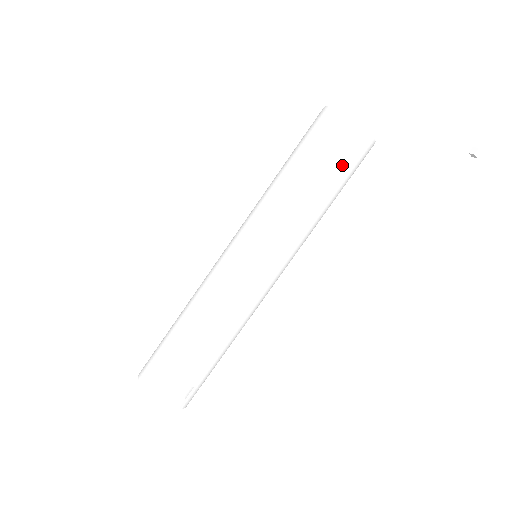
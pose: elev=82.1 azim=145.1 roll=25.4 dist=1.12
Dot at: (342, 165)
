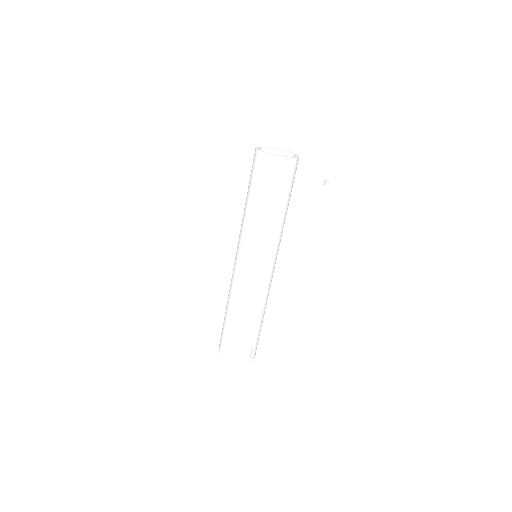
Dot at: (279, 185)
